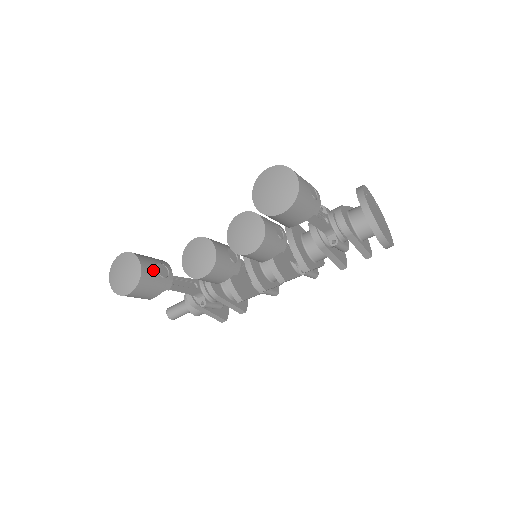
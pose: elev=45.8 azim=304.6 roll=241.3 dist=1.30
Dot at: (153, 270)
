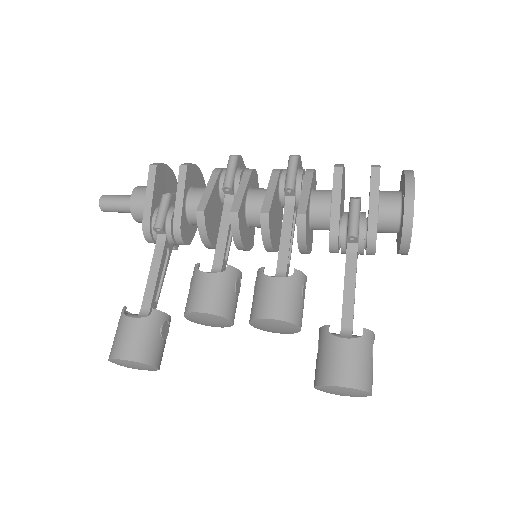
Dot at: (163, 349)
